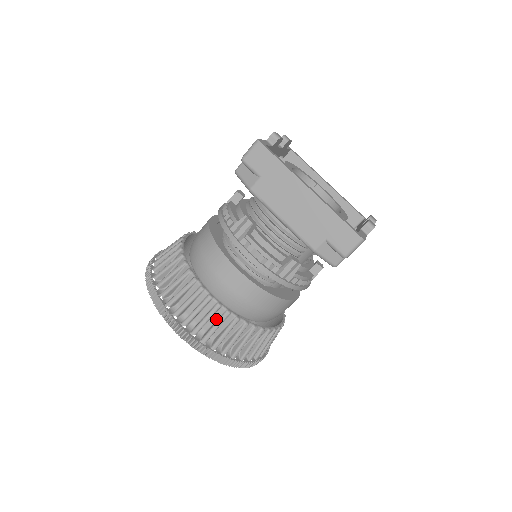
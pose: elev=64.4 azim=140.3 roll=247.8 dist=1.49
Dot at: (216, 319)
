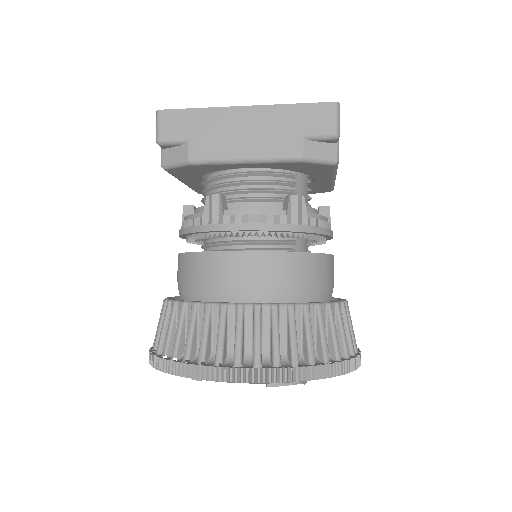
Dot at: (268, 327)
